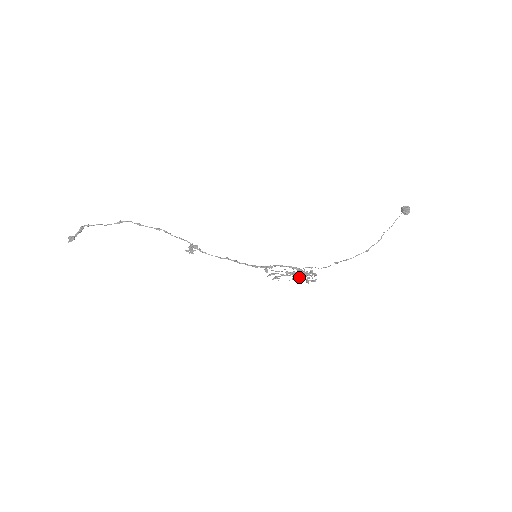
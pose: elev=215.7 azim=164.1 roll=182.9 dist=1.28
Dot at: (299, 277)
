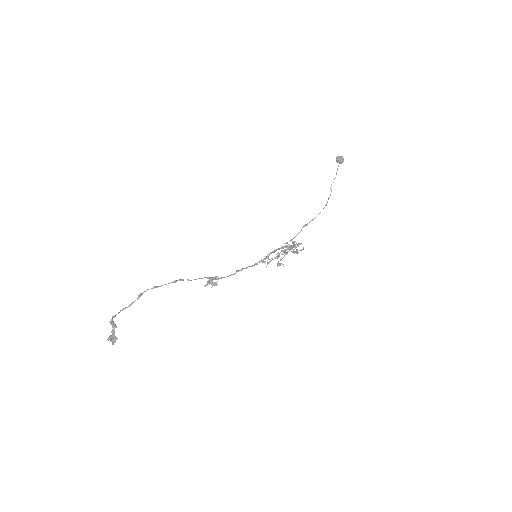
Dot at: occluded
